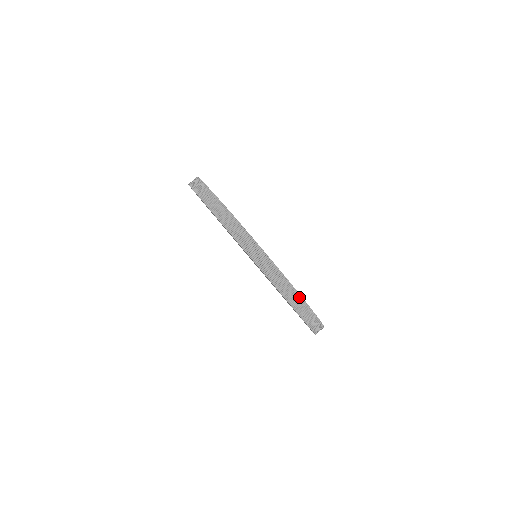
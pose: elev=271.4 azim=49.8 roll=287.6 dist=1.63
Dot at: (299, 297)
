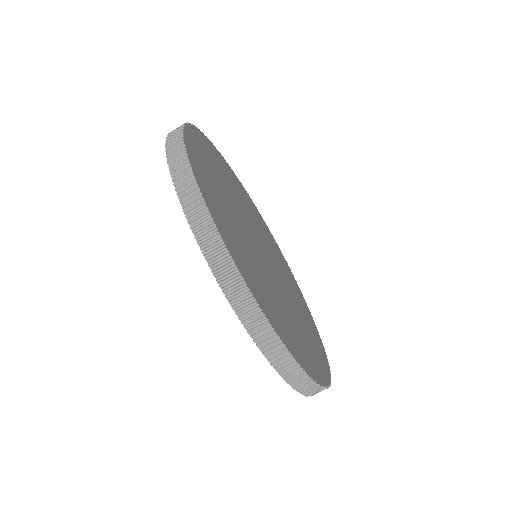
Dot at: (231, 263)
